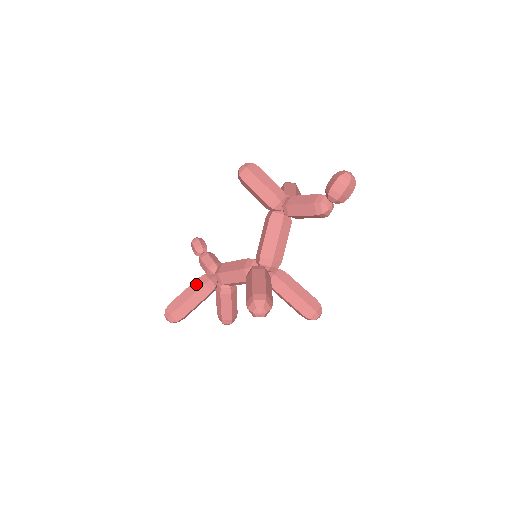
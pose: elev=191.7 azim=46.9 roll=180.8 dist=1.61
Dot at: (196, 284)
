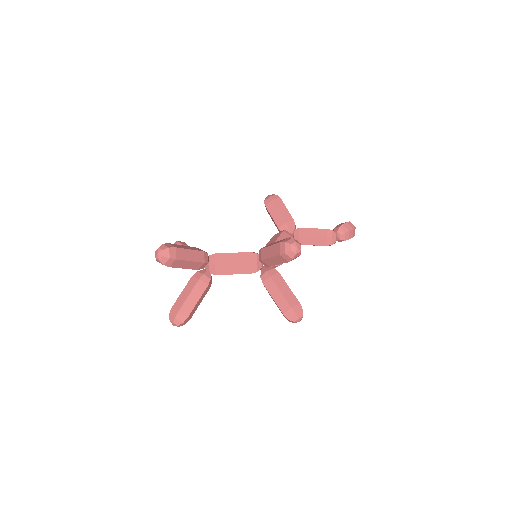
Dot at: (195, 248)
